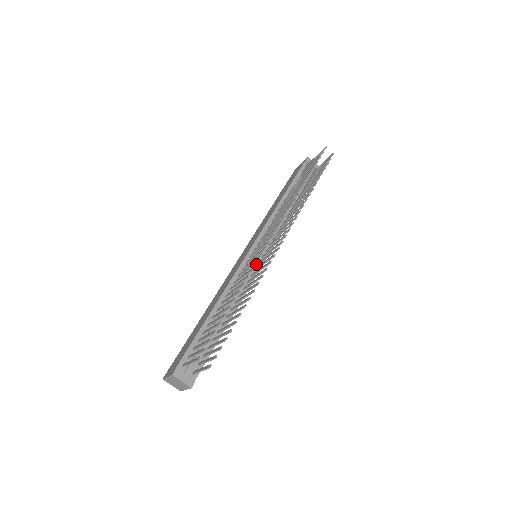
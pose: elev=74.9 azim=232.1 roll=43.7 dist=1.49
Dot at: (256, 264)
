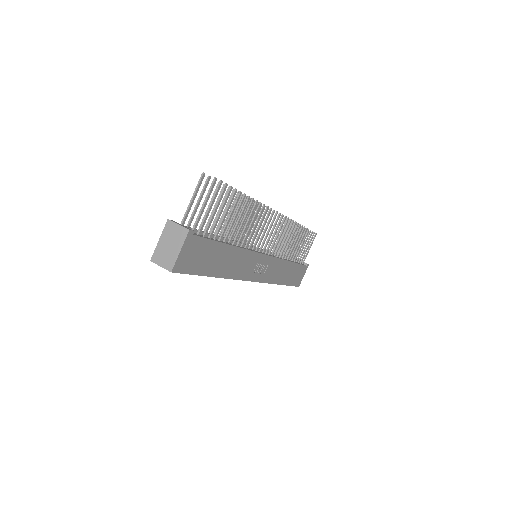
Dot at: (257, 251)
